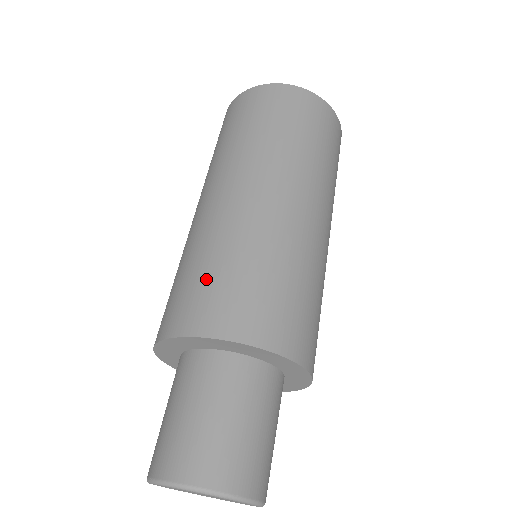
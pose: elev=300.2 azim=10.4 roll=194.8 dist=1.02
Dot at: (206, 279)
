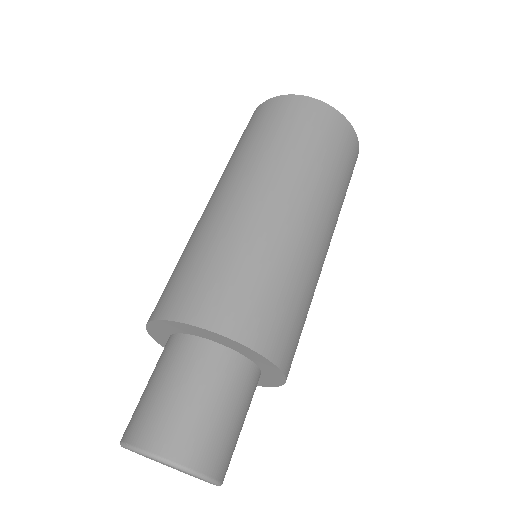
Dot at: (214, 273)
